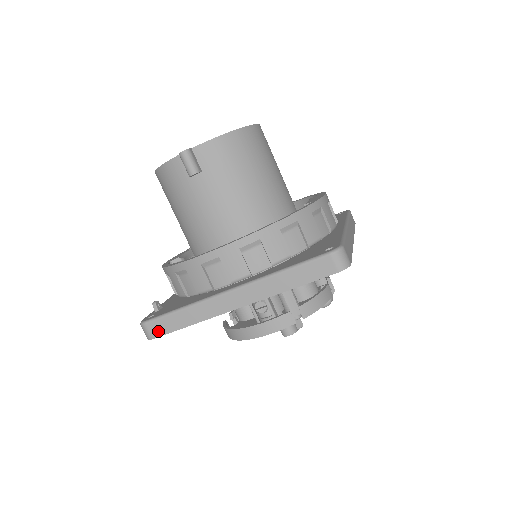
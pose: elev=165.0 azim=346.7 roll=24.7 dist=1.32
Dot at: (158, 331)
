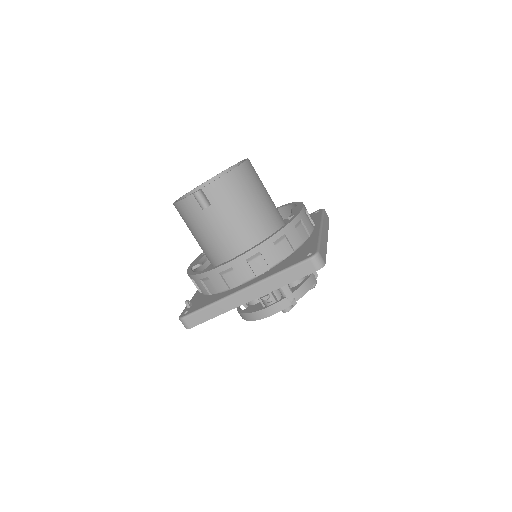
Dot at: (193, 323)
